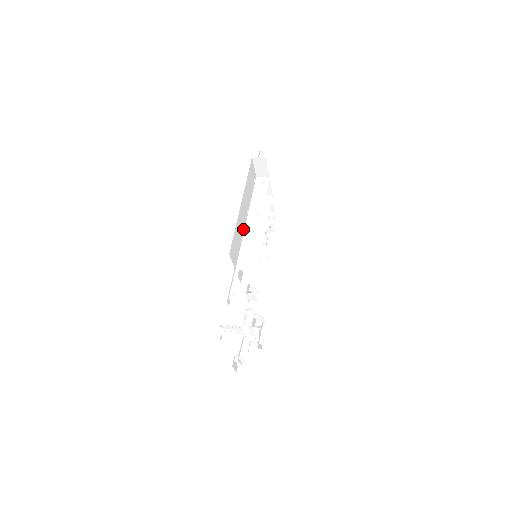
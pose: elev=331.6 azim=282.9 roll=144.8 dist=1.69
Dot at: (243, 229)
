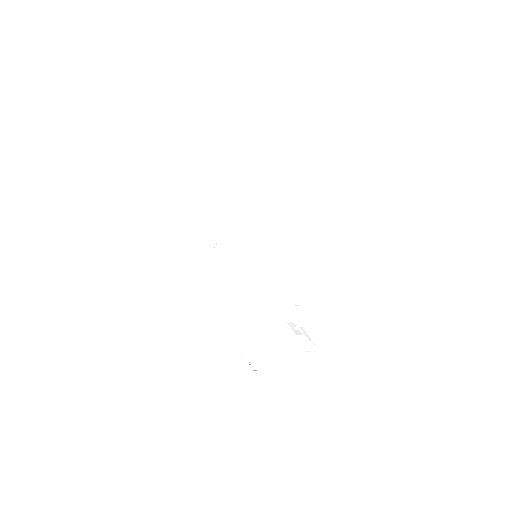
Dot at: occluded
